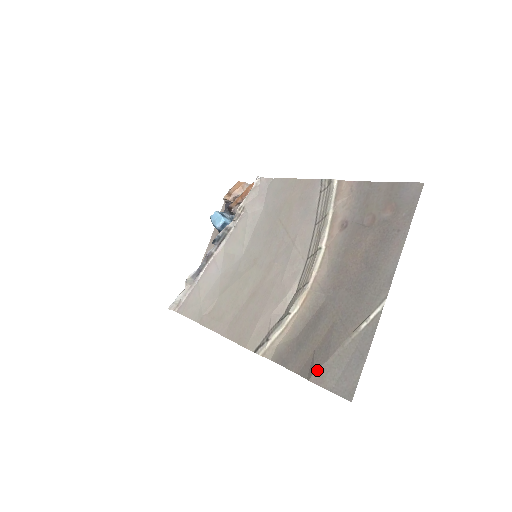
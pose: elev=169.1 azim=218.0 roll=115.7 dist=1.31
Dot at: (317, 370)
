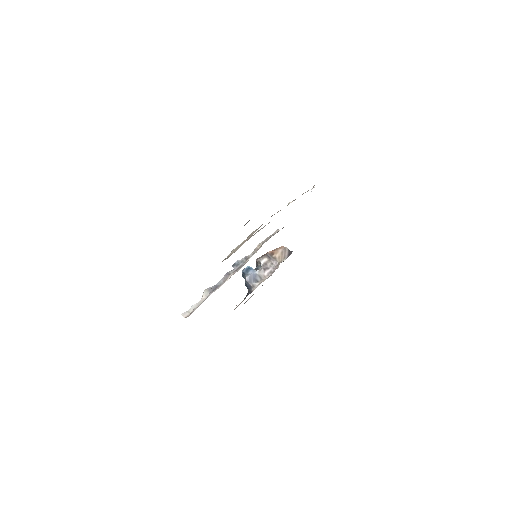
Dot at: occluded
